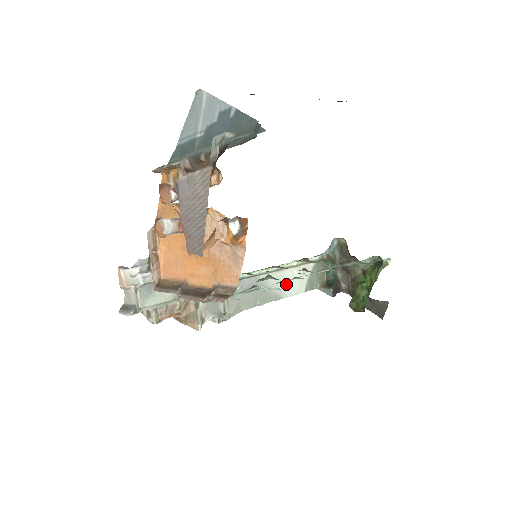
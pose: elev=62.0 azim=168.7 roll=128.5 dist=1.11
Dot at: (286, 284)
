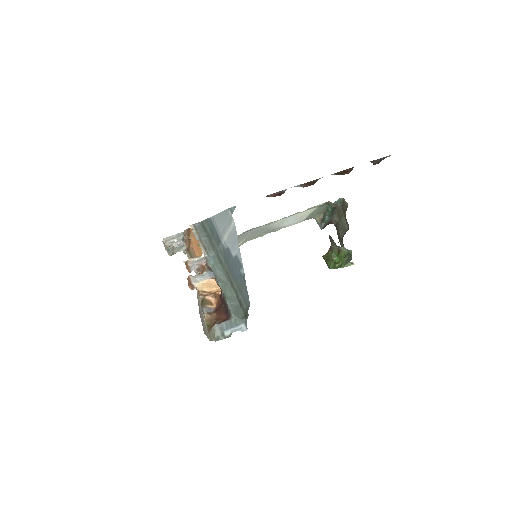
Dot at: (288, 222)
